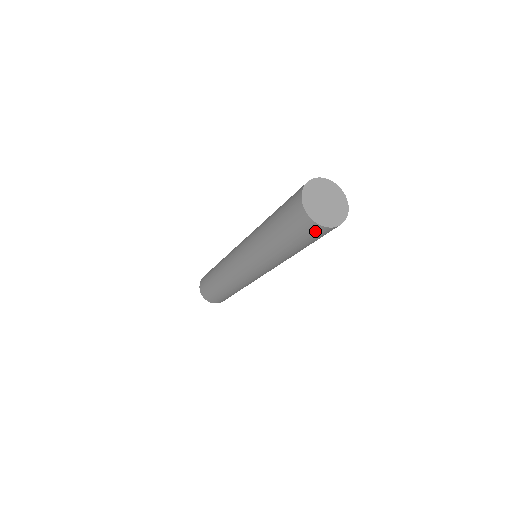
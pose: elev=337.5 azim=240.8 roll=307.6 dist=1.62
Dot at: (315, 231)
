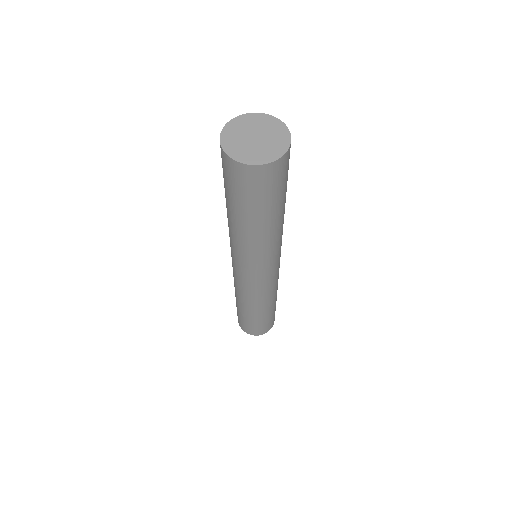
Dot at: (236, 174)
